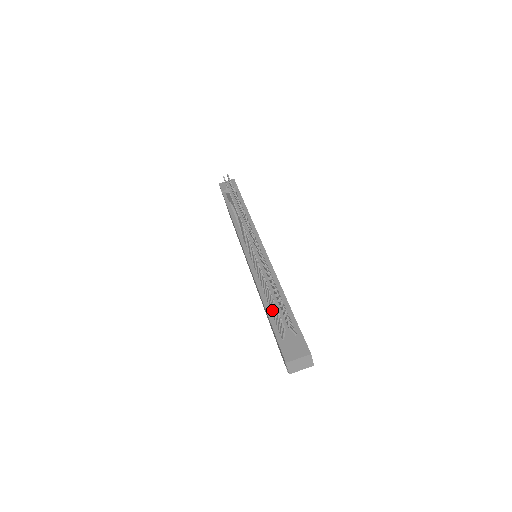
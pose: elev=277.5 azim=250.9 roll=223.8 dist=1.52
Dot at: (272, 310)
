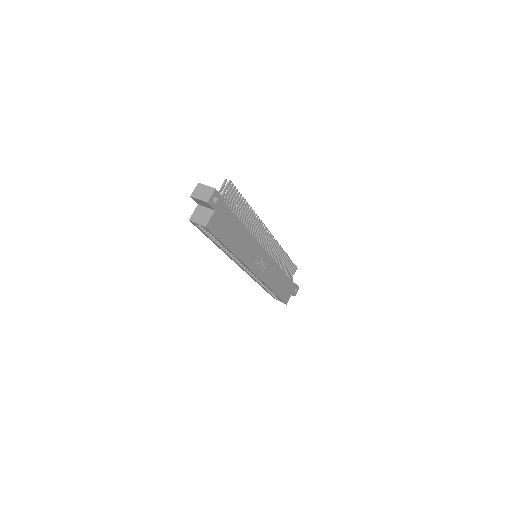
Dot at: occluded
